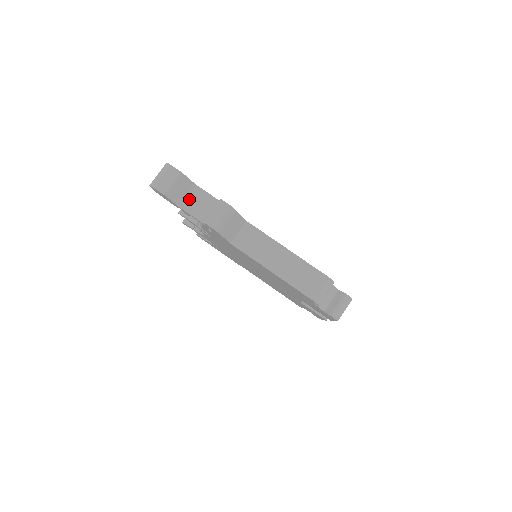
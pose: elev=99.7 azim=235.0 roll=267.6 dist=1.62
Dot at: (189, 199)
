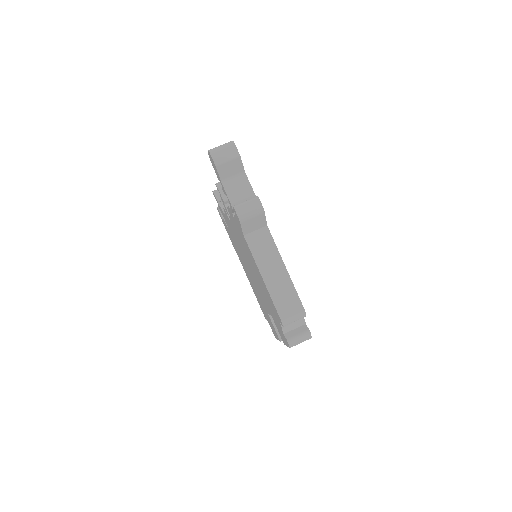
Dot at: (233, 180)
